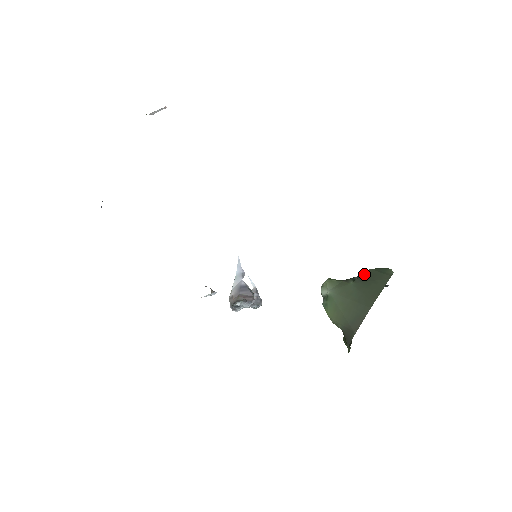
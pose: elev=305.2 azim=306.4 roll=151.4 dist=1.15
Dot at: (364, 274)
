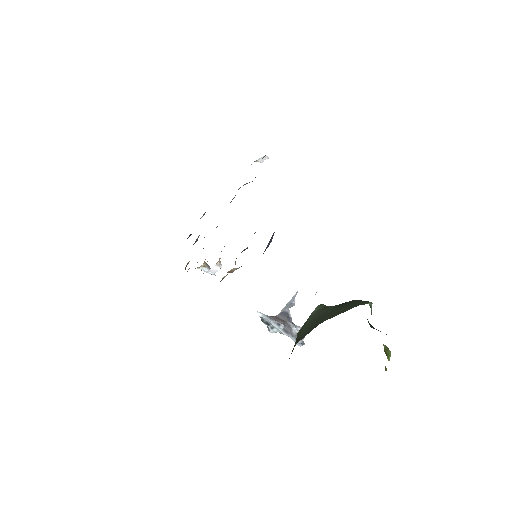
Dot at: (346, 302)
